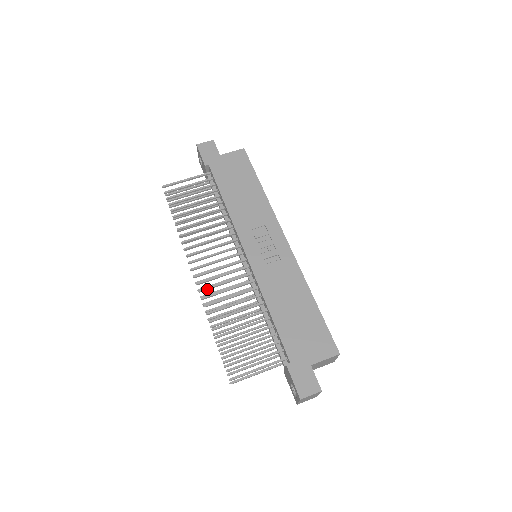
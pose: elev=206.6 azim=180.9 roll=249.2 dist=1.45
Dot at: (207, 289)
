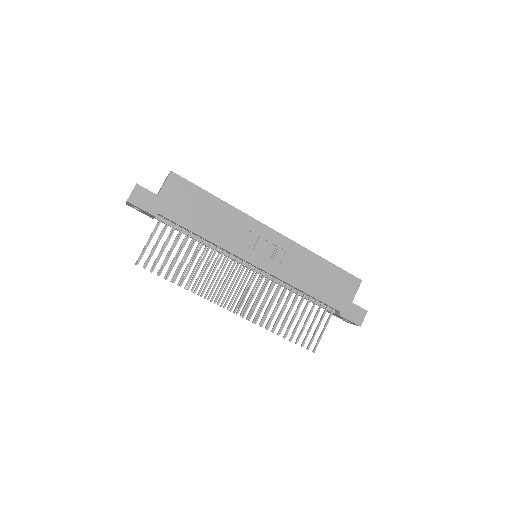
Dot at: occluded
